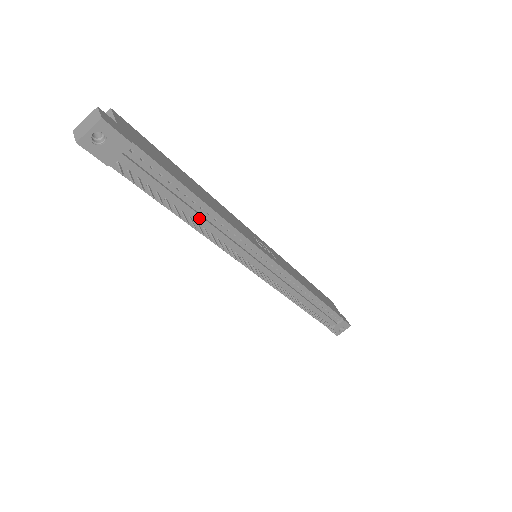
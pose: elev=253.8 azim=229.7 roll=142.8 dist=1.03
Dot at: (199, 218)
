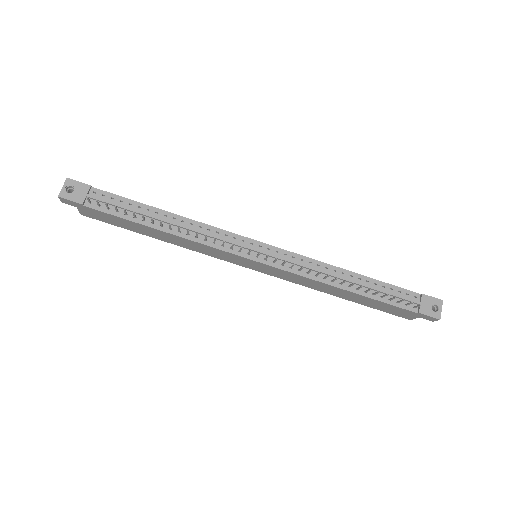
Dot at: (167, 222)
